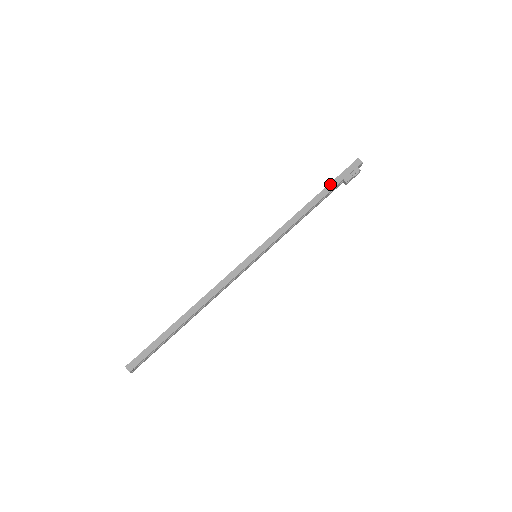
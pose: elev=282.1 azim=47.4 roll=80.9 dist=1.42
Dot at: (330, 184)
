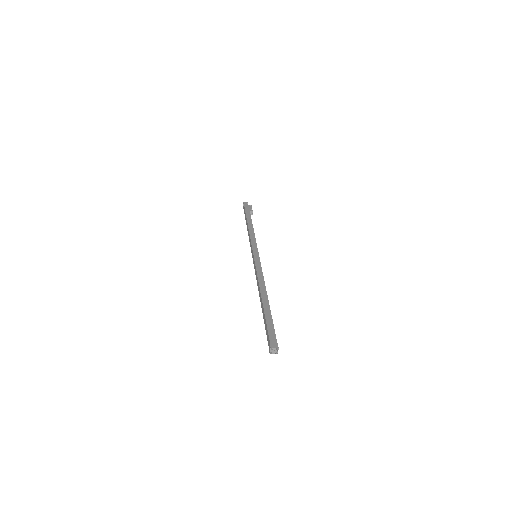
Dot at: (246, 214)
